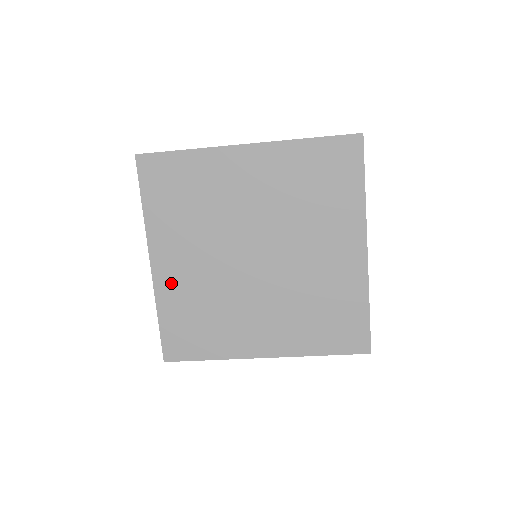
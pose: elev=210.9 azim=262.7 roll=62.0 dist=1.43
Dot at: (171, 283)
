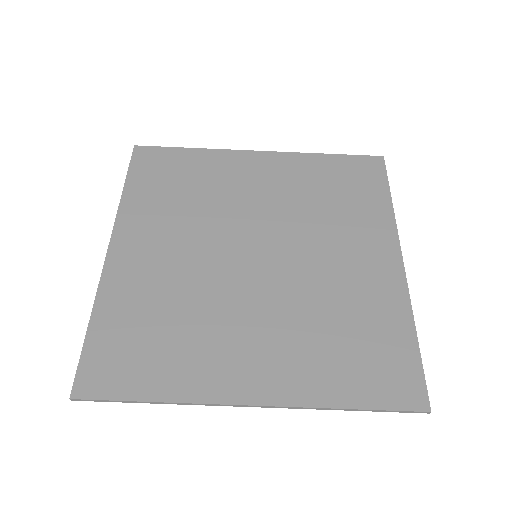
Dot at: (128, 276)
